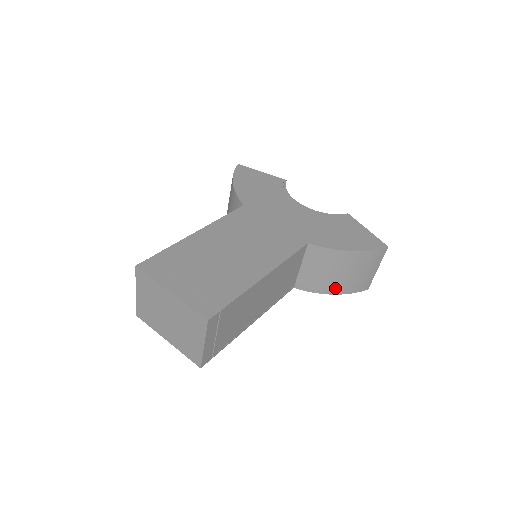
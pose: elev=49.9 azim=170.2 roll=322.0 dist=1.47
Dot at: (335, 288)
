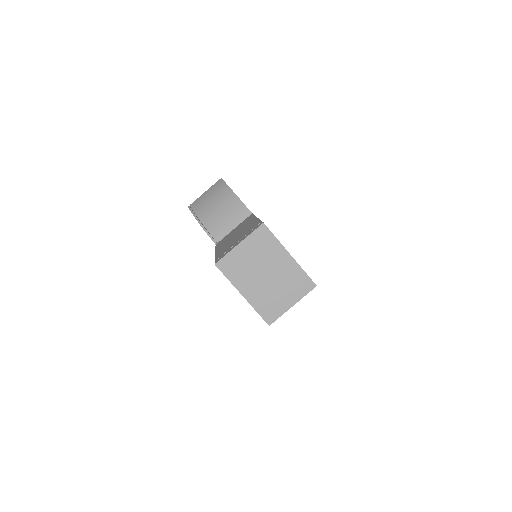
Dot at: occluded
